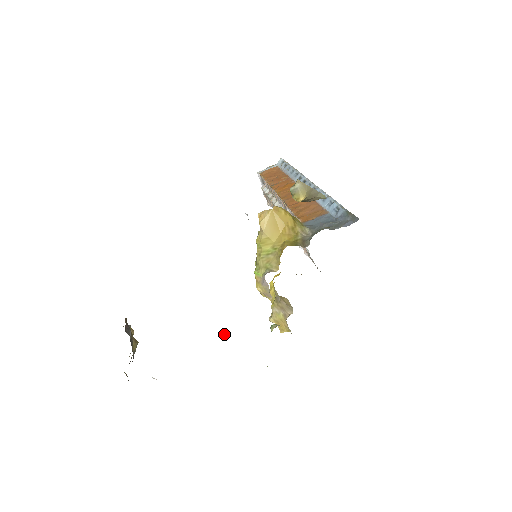
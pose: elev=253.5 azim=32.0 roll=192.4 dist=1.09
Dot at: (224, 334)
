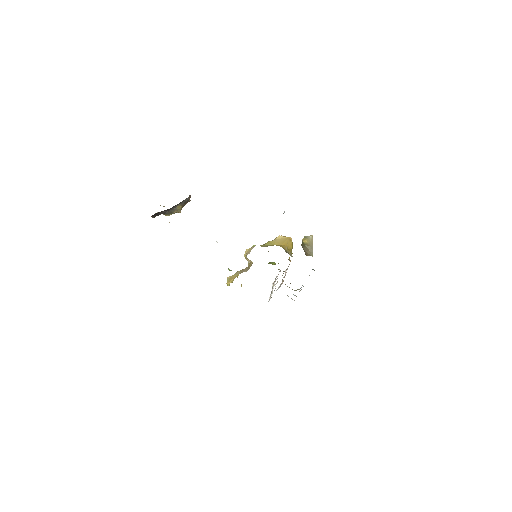
Dot at: occluded
